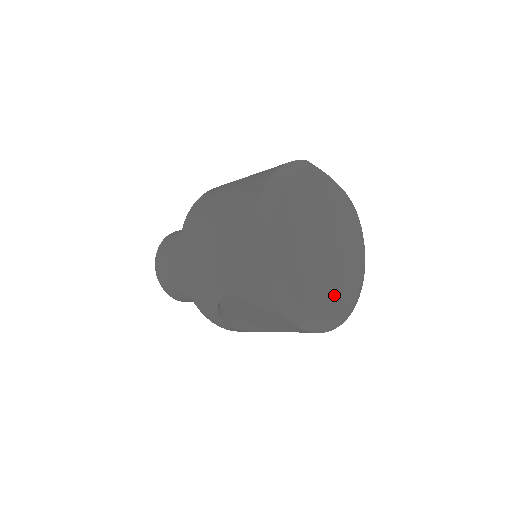
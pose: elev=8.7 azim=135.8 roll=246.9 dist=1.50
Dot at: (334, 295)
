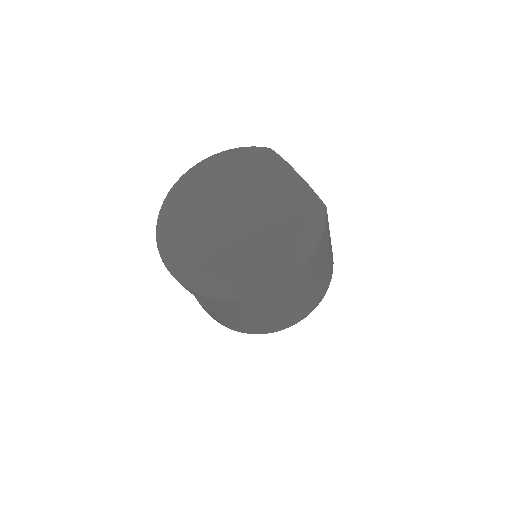
Dot at: (220, 259)
